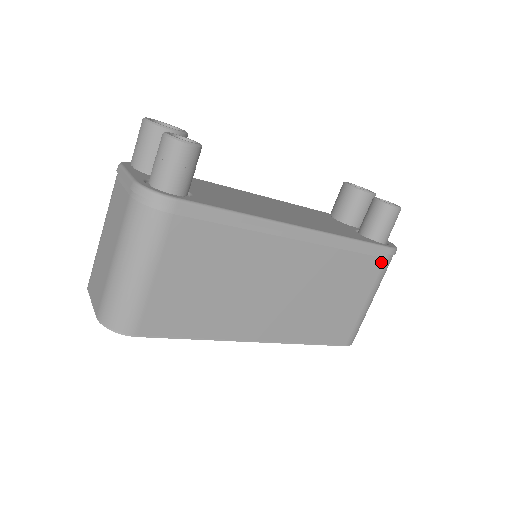
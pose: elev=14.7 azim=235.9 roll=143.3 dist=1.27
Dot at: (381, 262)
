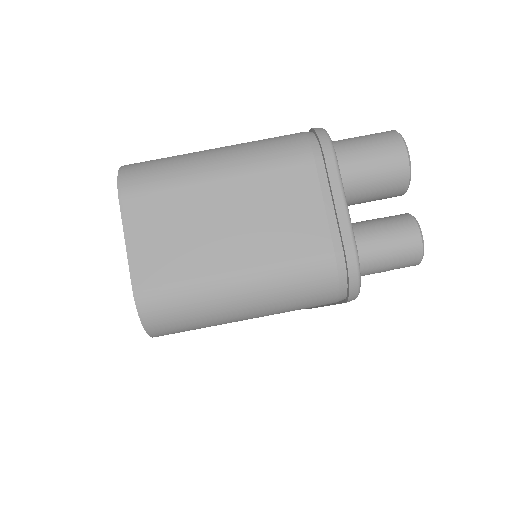
Dot at: occluded
